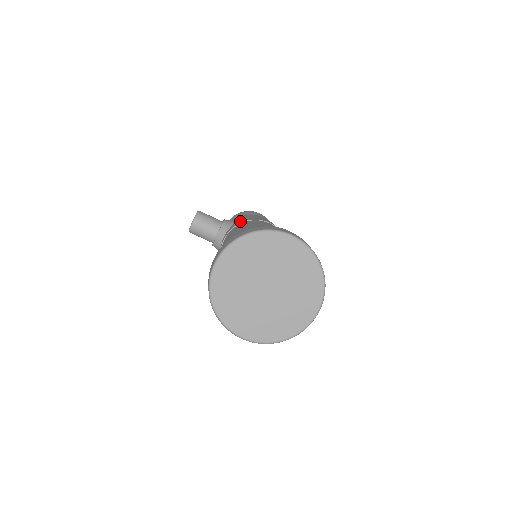
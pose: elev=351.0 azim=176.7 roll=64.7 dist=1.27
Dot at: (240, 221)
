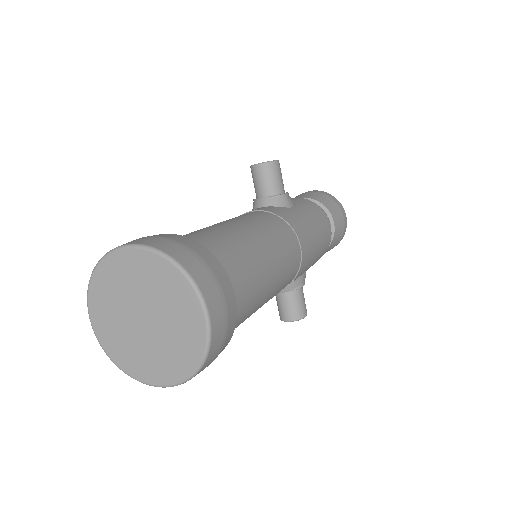
Dot at: (288, 213)
